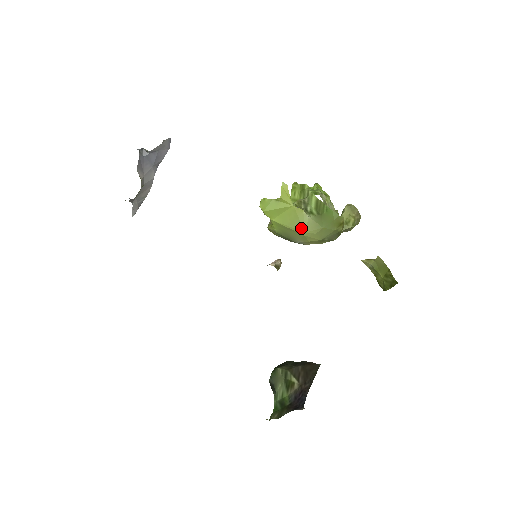
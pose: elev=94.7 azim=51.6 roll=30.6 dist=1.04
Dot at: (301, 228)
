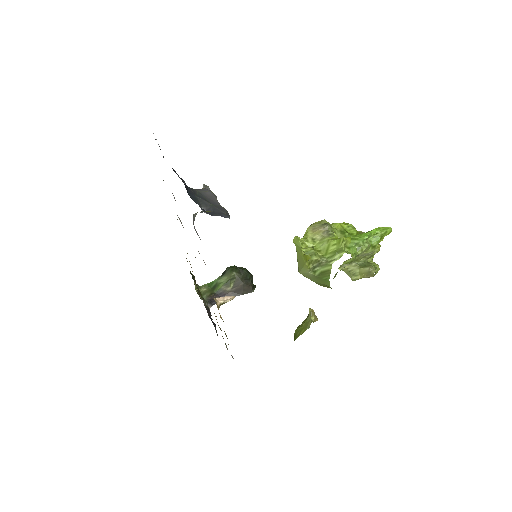
Dot at: (300, 269)
